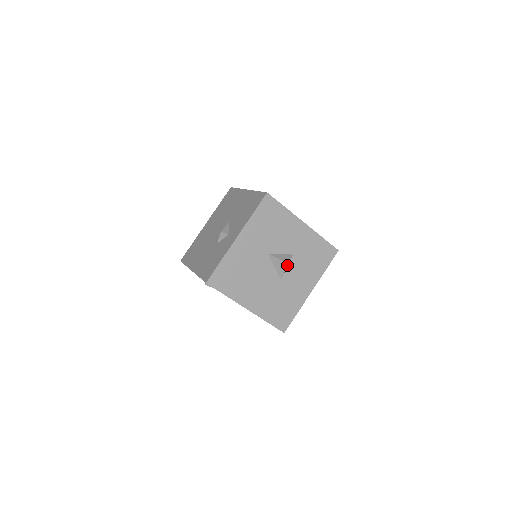
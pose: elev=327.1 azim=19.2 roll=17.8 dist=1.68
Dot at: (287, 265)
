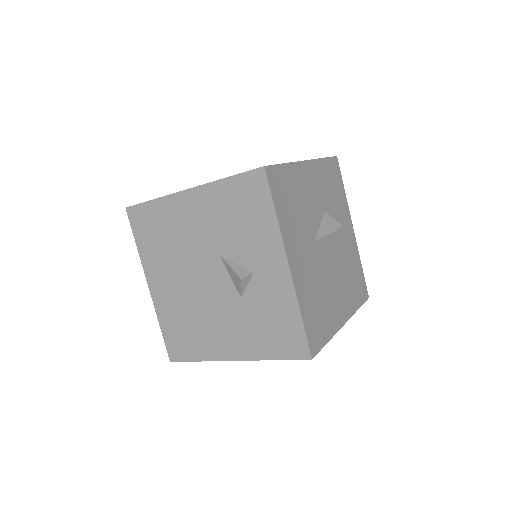
Dot at: (341, 230)
